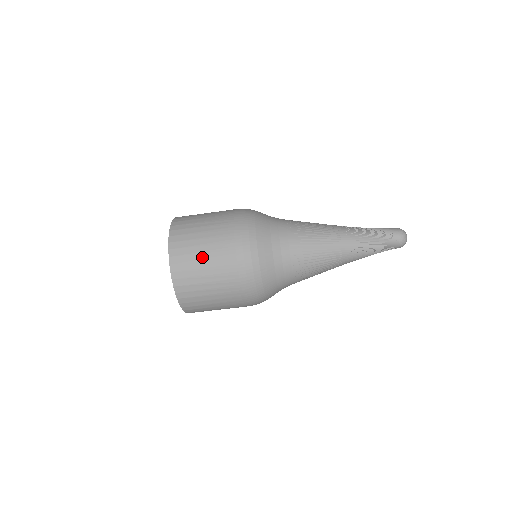
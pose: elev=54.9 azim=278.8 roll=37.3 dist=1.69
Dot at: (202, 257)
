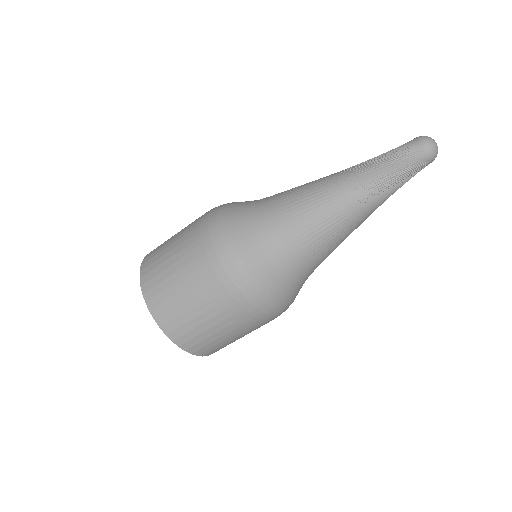
Dot at: (178, 288)
